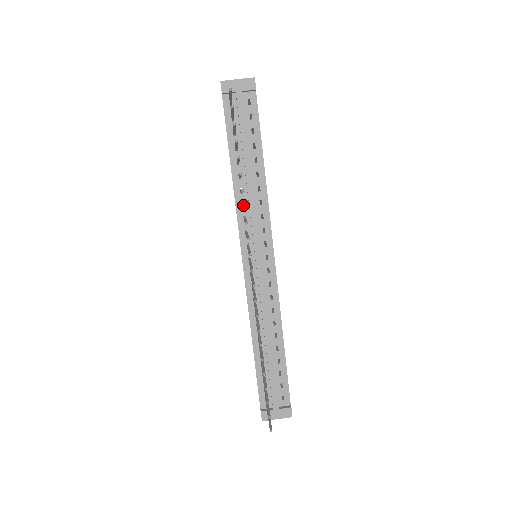
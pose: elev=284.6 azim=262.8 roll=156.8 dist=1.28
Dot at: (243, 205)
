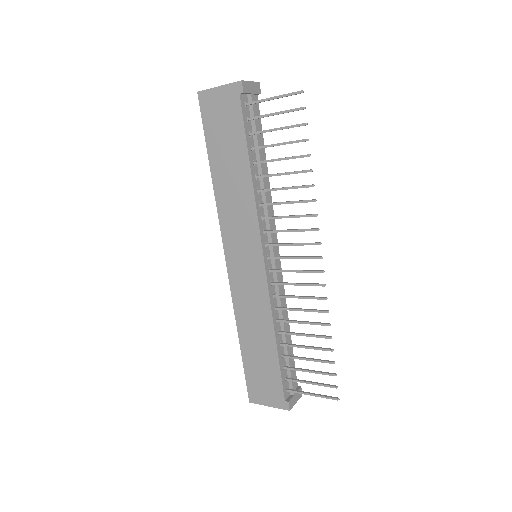
Dot at: (304, 200)
